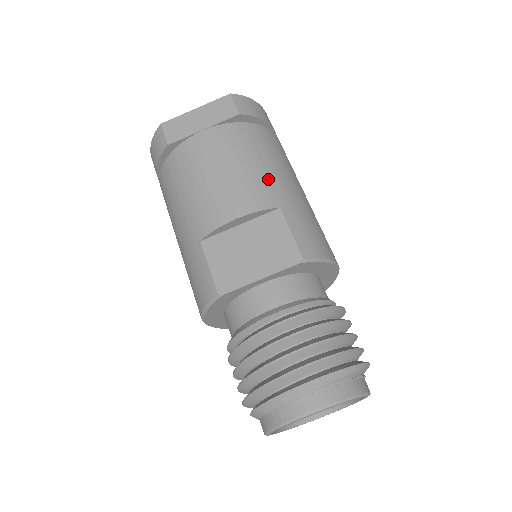
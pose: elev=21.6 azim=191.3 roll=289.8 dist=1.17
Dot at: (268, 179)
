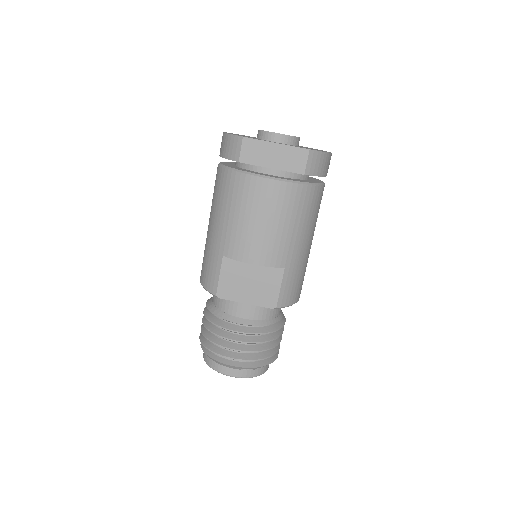
Dot at: (290, 243)
